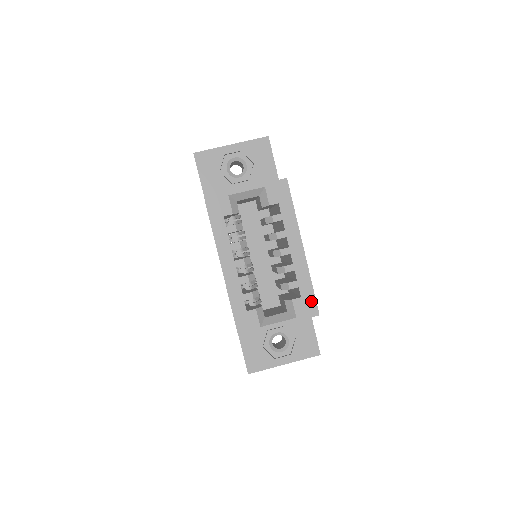
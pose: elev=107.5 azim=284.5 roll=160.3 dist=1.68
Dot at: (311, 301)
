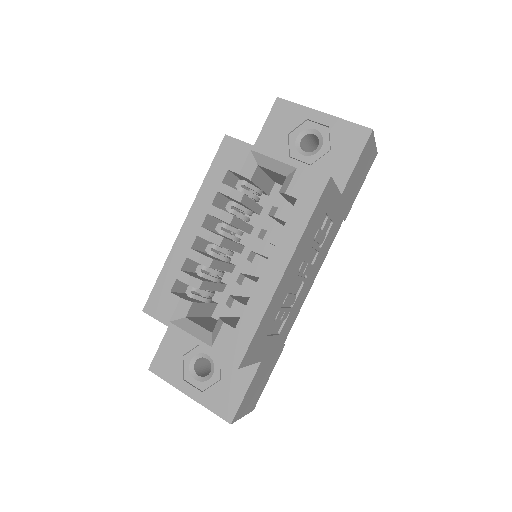
Dot at: (242, 343)
